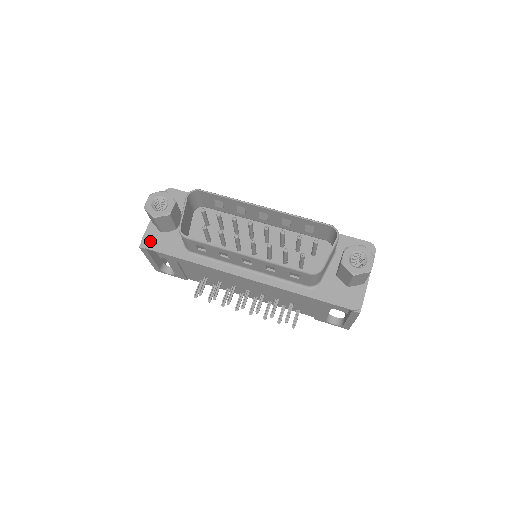
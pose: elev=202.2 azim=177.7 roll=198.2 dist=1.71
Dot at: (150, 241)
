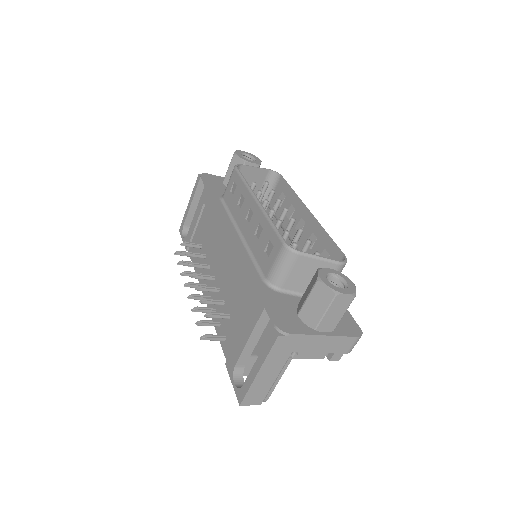
Dot at: (210, 177)
